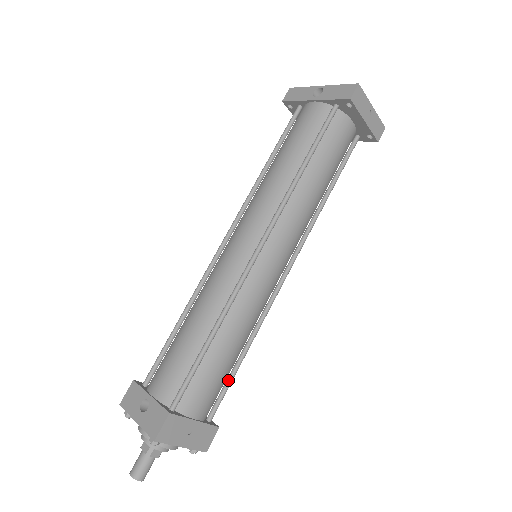
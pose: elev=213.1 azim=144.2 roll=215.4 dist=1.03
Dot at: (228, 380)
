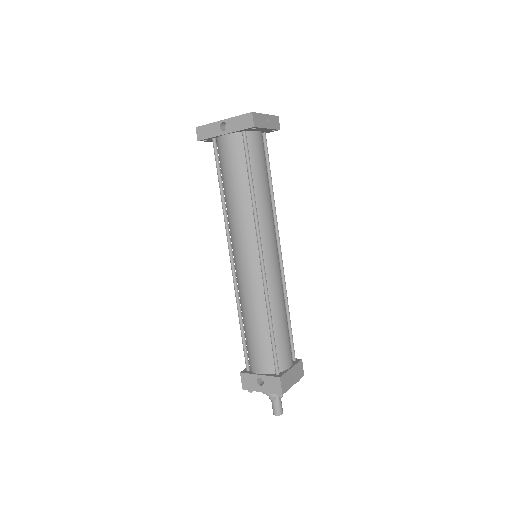
Dot at: (290, 334)
